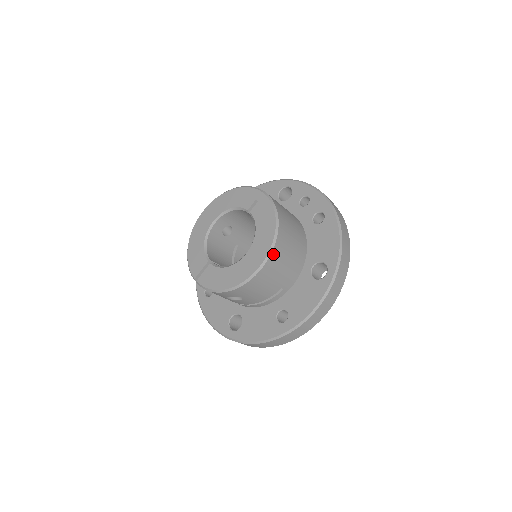
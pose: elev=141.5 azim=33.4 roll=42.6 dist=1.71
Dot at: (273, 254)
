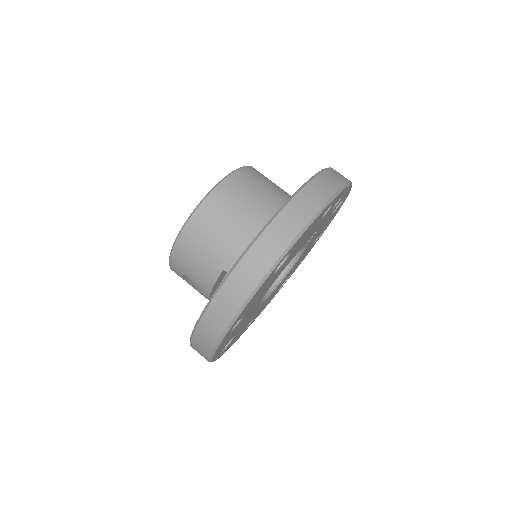
Dot at: (200, 212)
